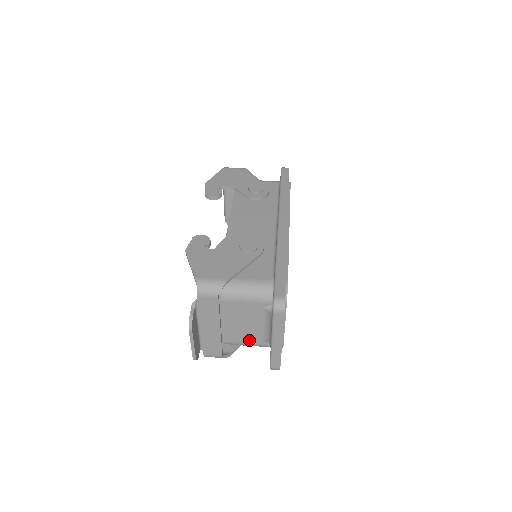
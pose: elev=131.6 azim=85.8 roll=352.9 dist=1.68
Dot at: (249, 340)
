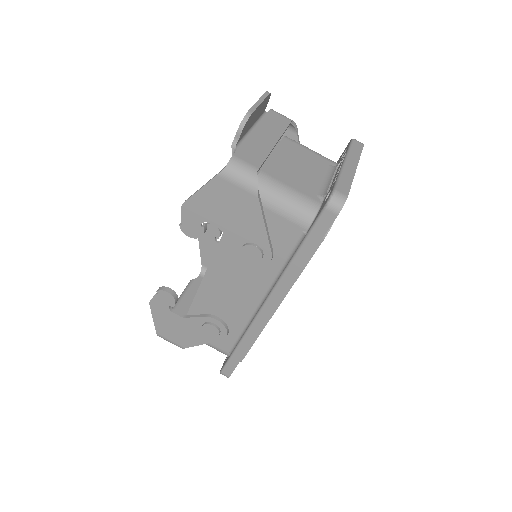
Dot at: occluded
